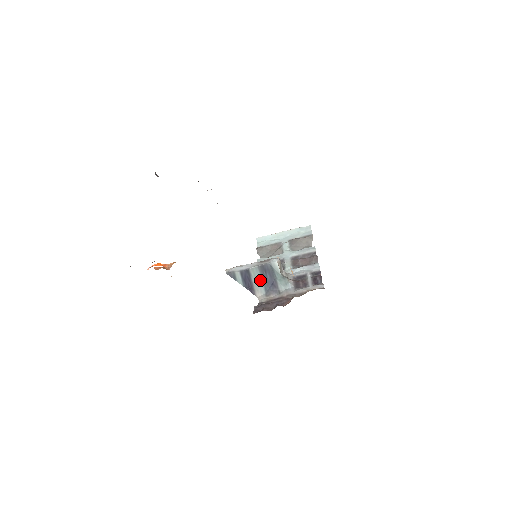
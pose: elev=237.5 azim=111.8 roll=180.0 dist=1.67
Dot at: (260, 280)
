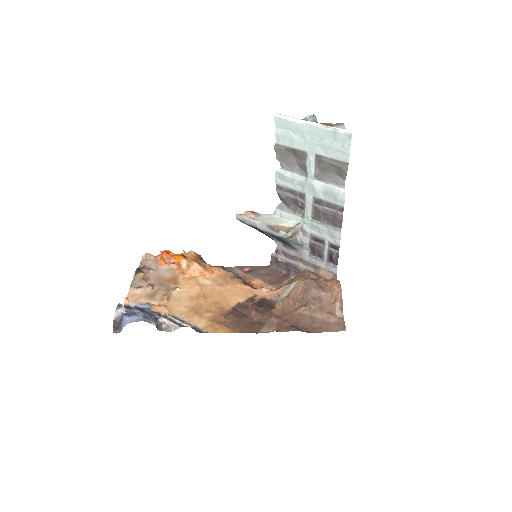
Dot at: (273, 237)
